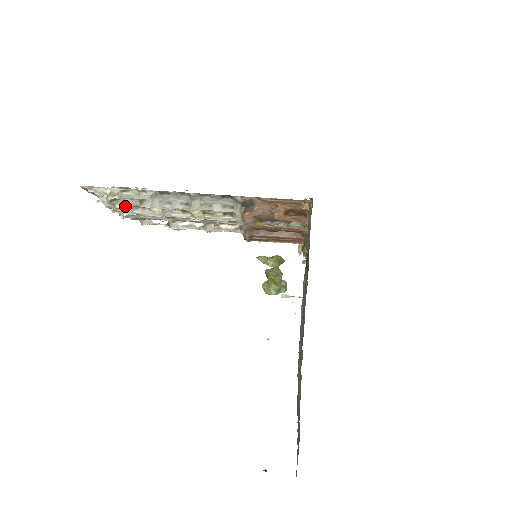
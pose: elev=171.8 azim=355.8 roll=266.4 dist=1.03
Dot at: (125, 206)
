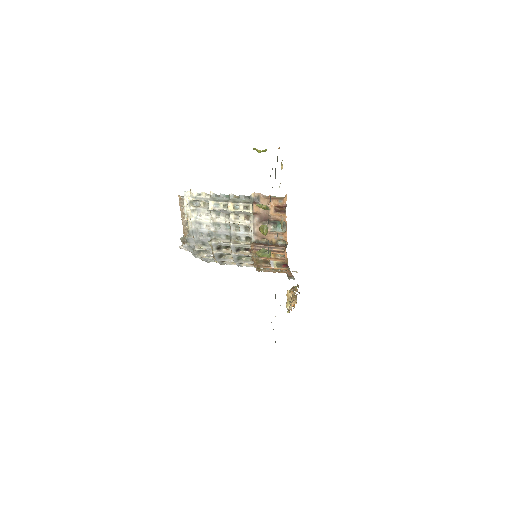
Dot at: (195, 208)
